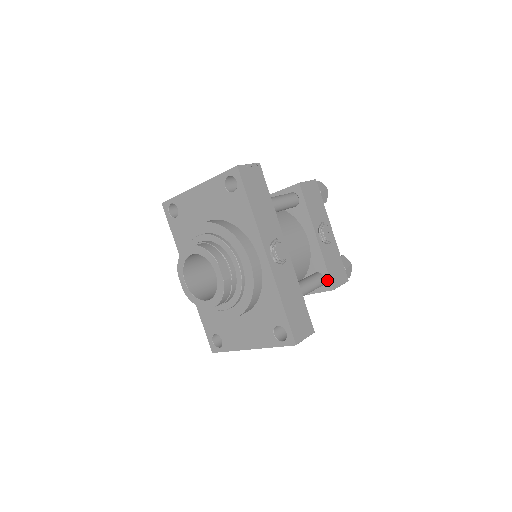
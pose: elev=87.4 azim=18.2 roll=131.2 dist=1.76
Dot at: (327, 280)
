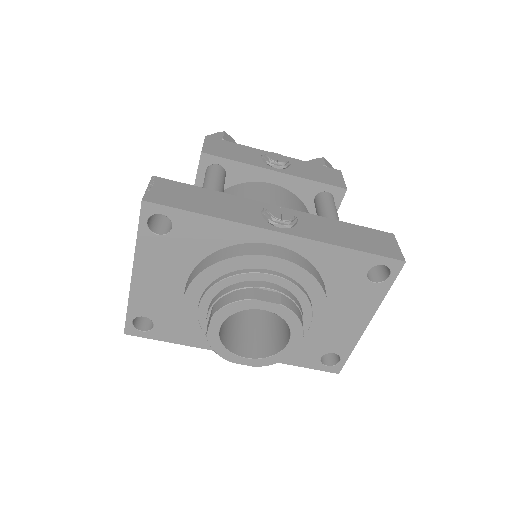
Dot at: (331, 190)
